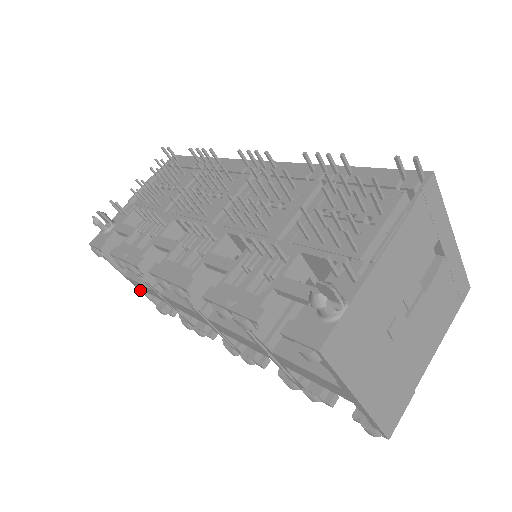
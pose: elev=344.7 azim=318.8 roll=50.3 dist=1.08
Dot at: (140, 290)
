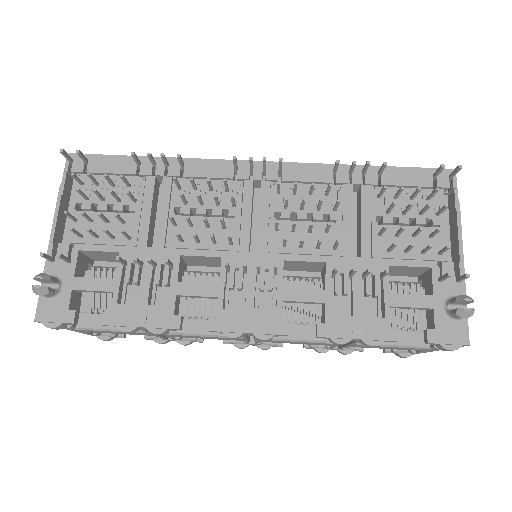
Dot at: occluded
